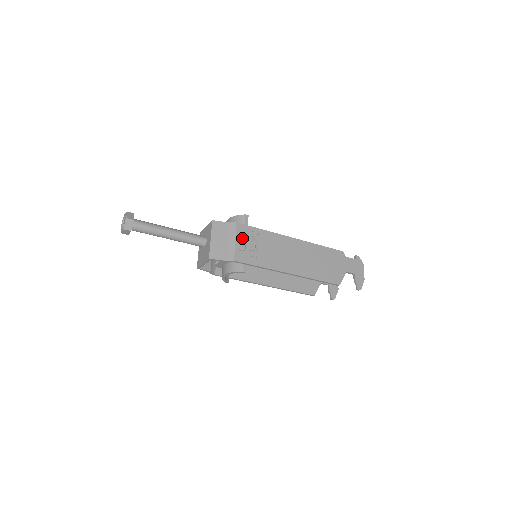
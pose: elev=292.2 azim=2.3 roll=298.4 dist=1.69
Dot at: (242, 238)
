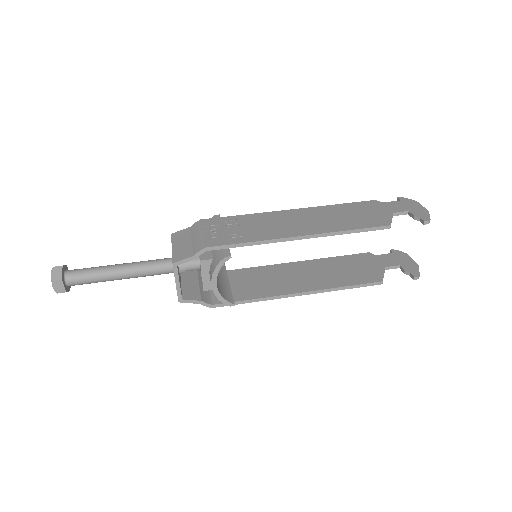
Dot at: (213, 228)
